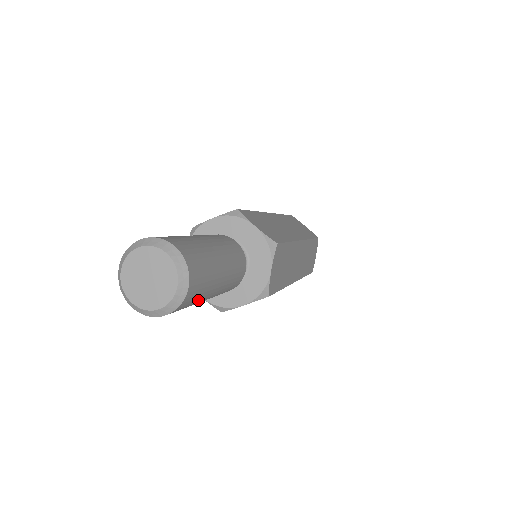
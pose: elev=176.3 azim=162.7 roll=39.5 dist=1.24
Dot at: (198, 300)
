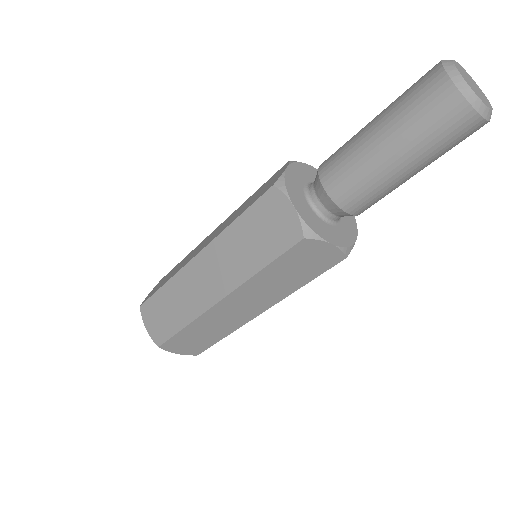
Dot at: (443, 151)
